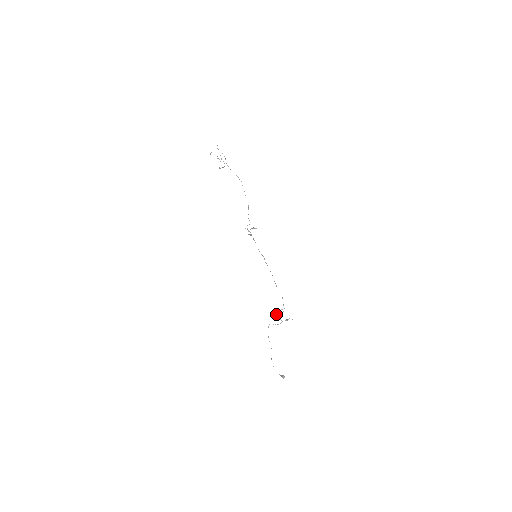
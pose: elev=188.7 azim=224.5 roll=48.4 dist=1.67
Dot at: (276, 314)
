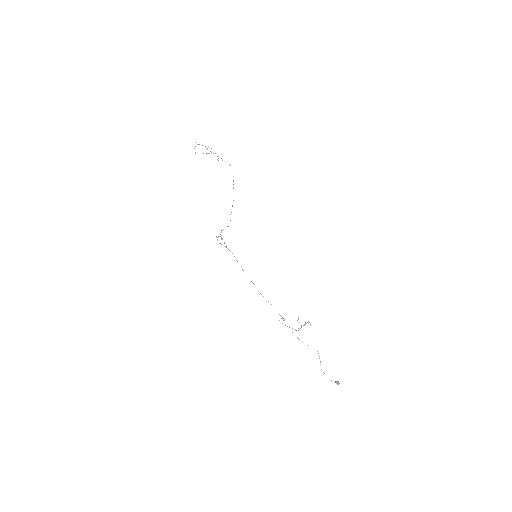
Dot at: occluded
